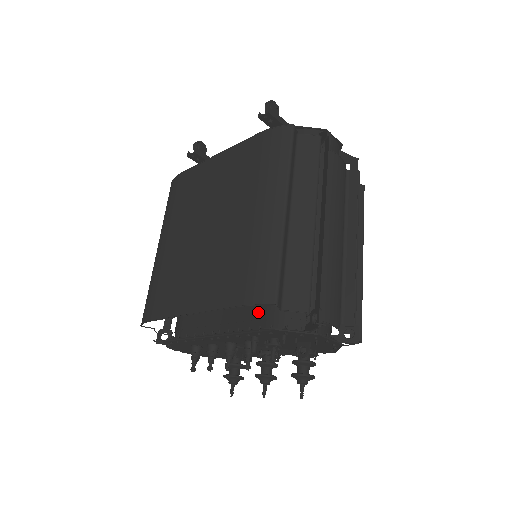
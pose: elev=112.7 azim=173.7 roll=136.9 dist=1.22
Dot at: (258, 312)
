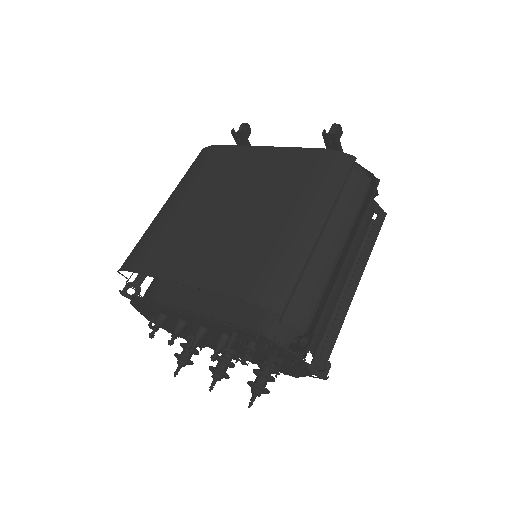
Dot at: (249, 312)
